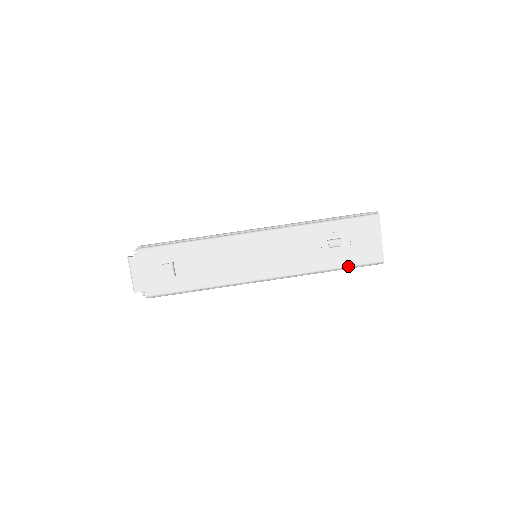
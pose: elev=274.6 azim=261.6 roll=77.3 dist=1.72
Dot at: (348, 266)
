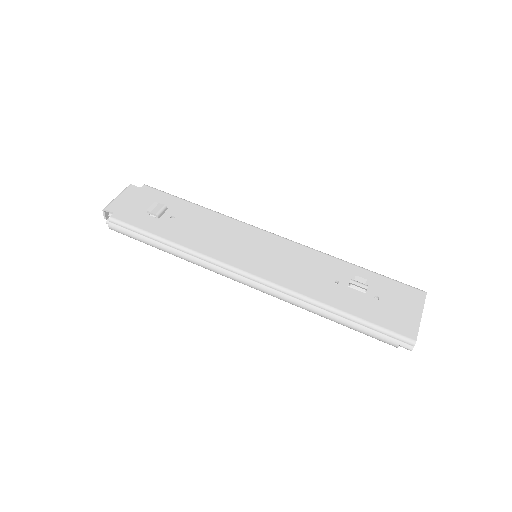
Dot at: (363, 320)
